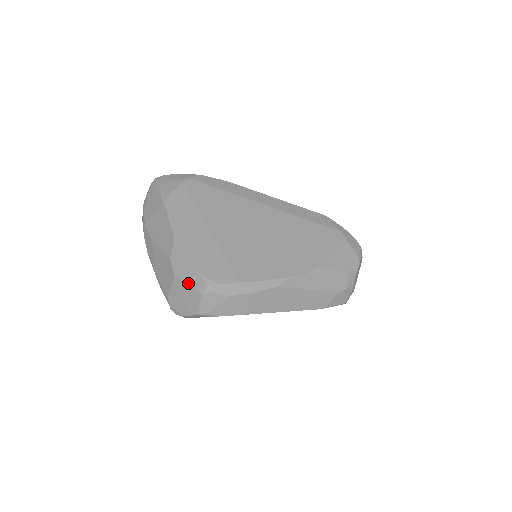
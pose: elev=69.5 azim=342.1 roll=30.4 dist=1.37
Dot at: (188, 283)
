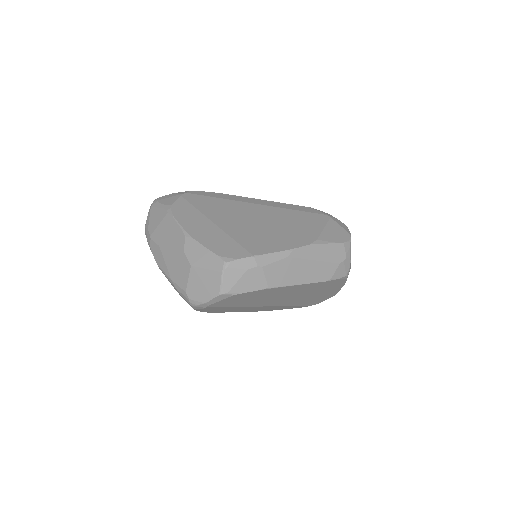
Dot at: (206, 267)
